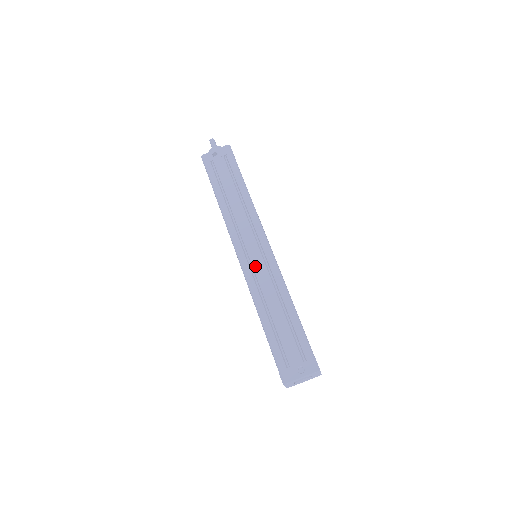
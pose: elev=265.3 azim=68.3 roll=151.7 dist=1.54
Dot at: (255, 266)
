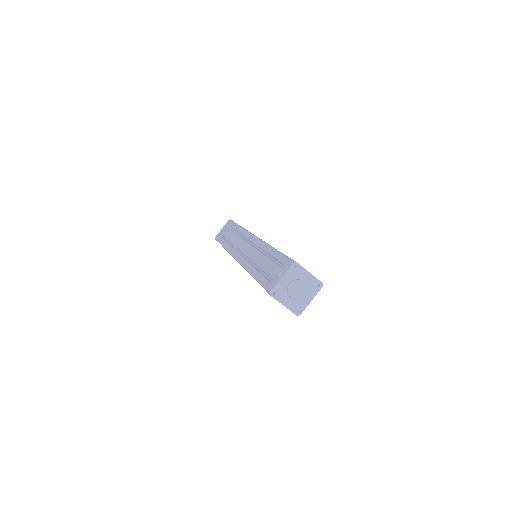
Dot at: (246, 253)
